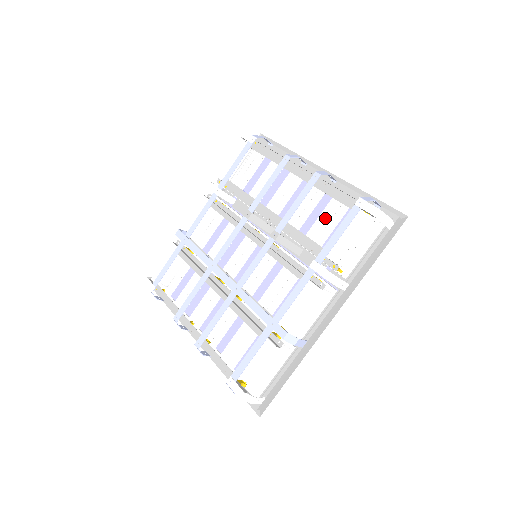
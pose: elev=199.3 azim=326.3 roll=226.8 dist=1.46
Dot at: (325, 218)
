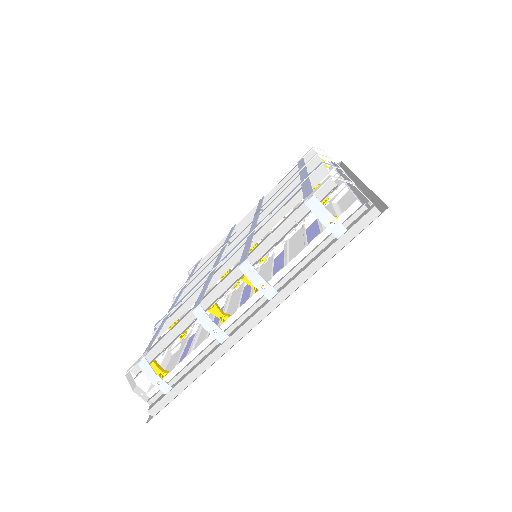
Dot at: occluded
